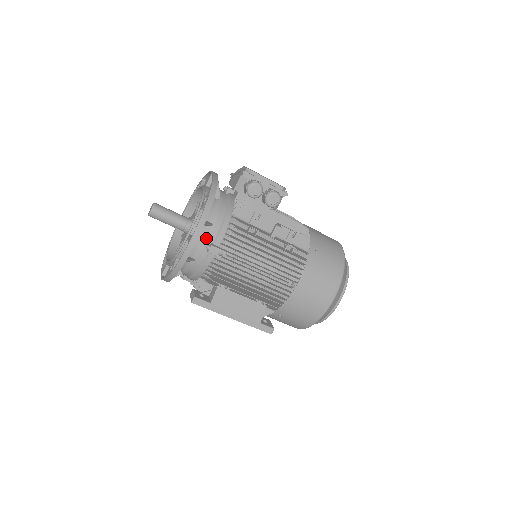
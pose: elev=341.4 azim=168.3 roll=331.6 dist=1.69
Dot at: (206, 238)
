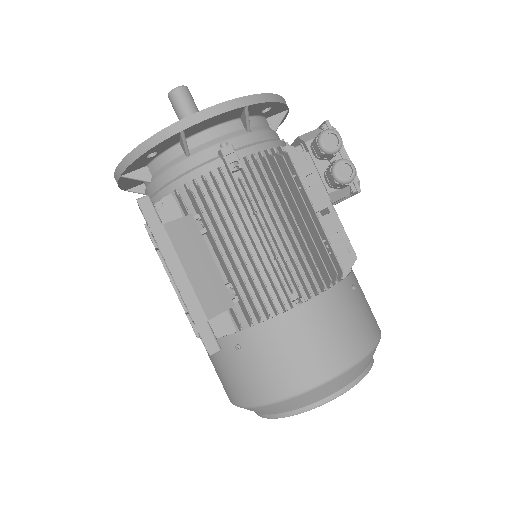
Dot at: (230, 137)
